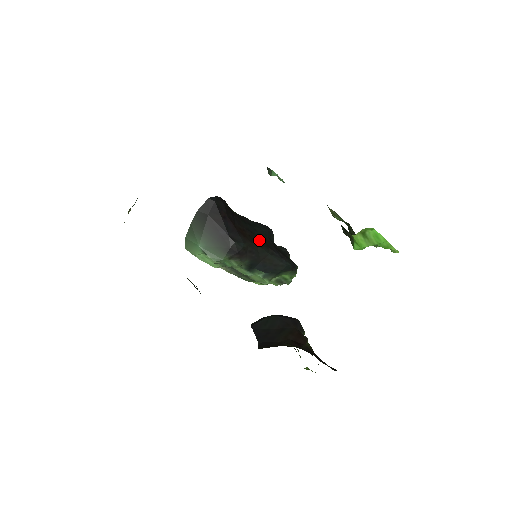
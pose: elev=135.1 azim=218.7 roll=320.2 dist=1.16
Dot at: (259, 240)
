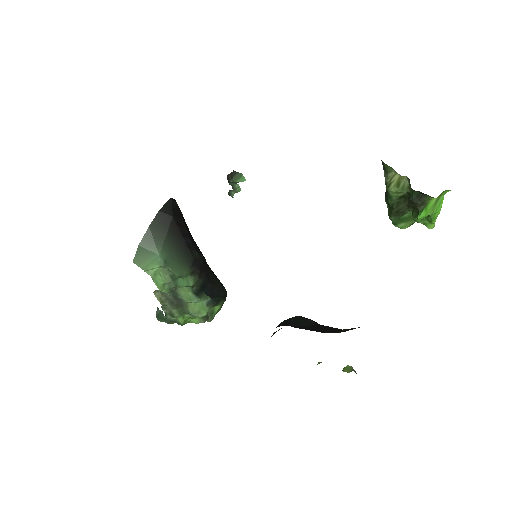
Dot at: occluded
